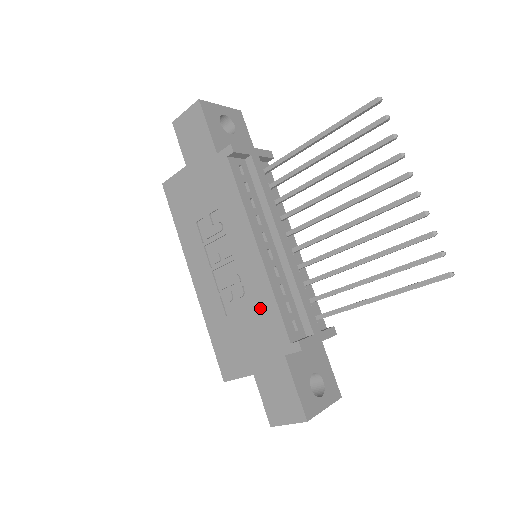
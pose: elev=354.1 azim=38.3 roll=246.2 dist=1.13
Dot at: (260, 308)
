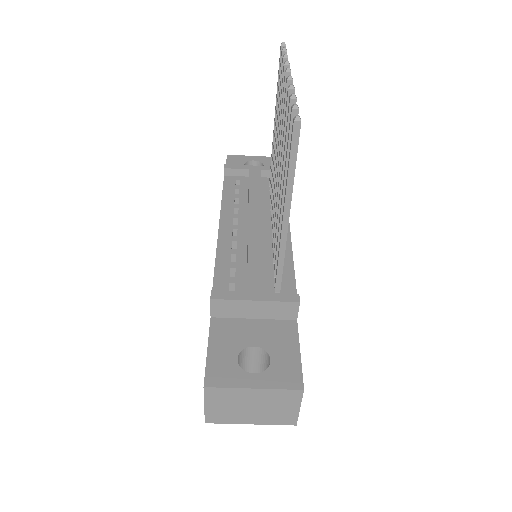
Dot at: occluded
